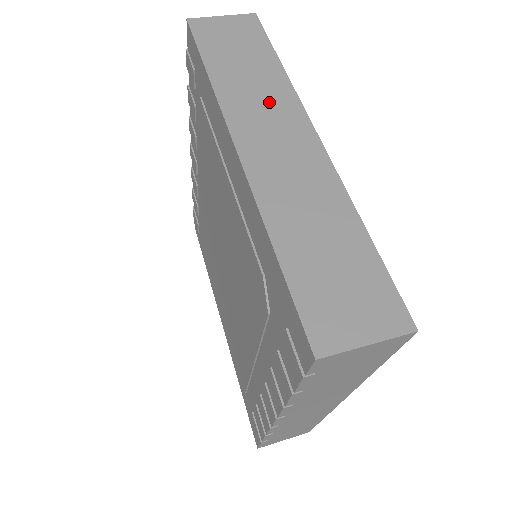
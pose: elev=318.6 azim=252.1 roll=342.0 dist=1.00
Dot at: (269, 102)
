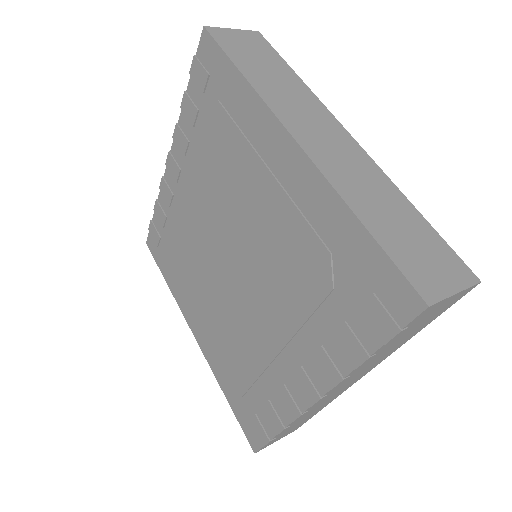
Dot at: (303, 105)
